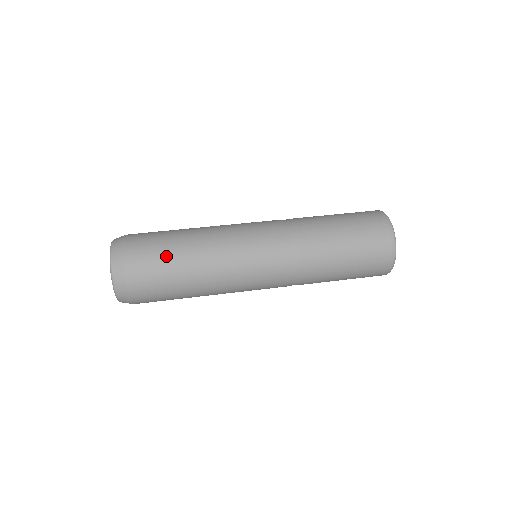
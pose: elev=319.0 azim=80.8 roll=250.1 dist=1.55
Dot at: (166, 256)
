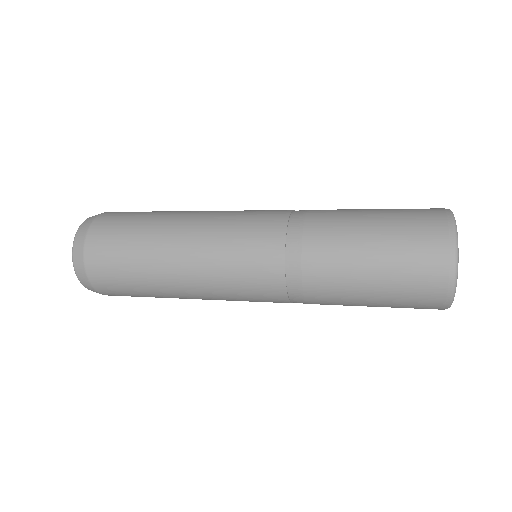
Dot at: (129, 255)
